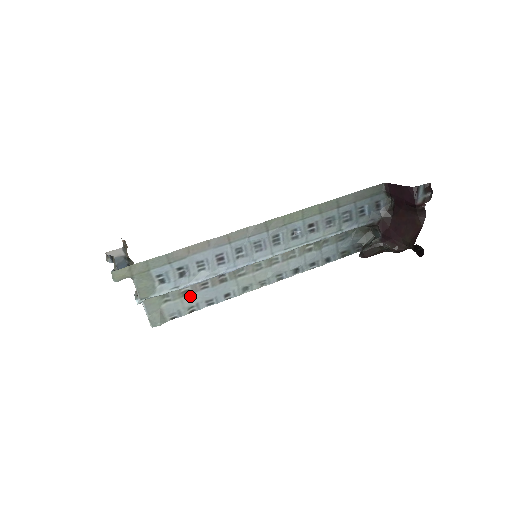
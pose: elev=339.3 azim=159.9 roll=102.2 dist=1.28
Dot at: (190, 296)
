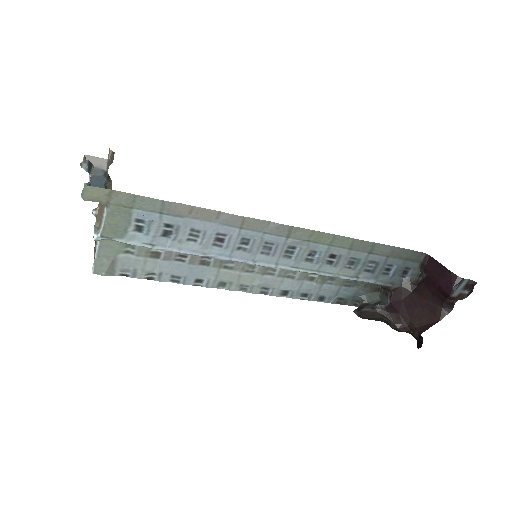
Dot at: (158, 261)
